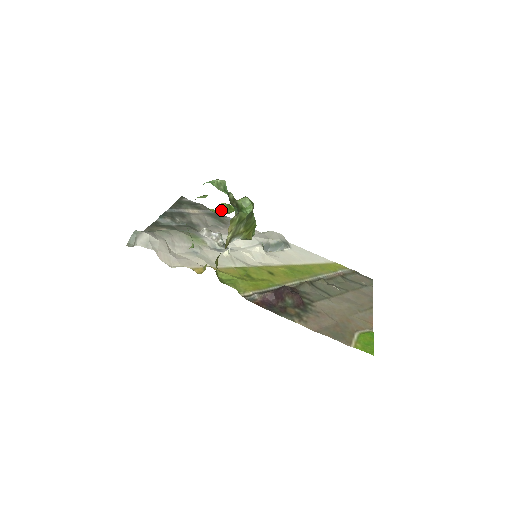
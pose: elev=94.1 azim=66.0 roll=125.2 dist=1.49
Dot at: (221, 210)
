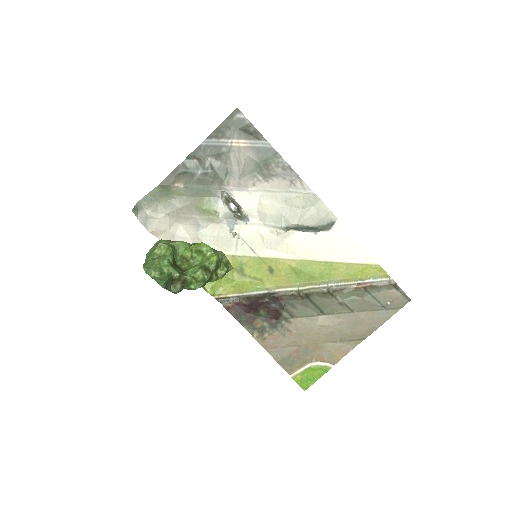
Dot at: (190, 253)
